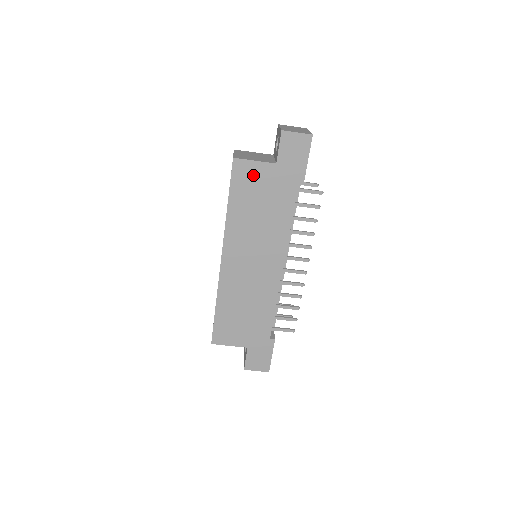
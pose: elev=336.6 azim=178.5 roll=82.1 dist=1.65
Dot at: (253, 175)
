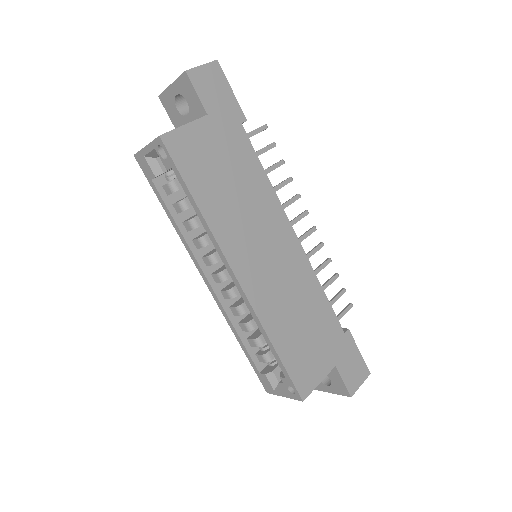
Dot at: (195, 144)
